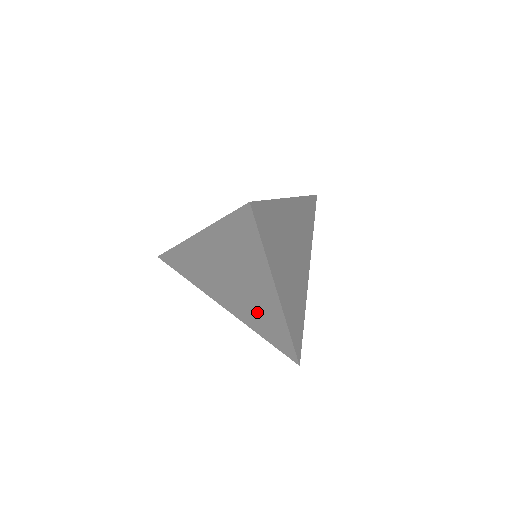
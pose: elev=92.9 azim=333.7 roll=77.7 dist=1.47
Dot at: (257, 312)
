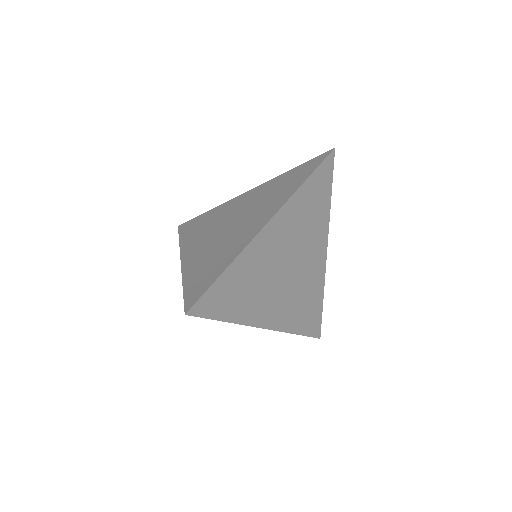
Dot at: occluded
